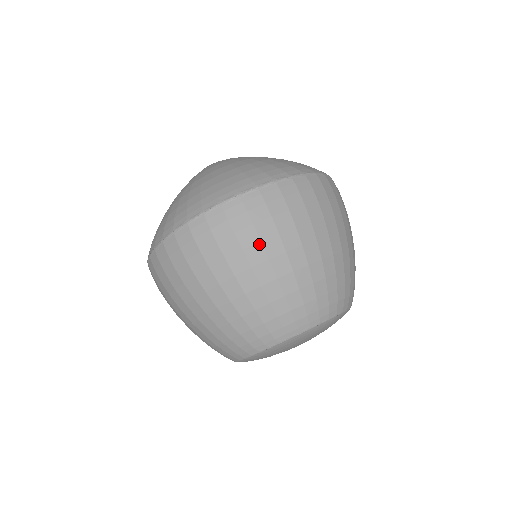
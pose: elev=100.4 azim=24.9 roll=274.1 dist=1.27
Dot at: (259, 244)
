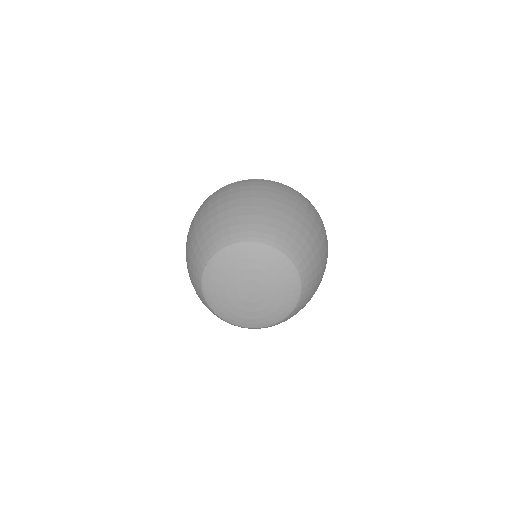
Dot at: (238, 193)
